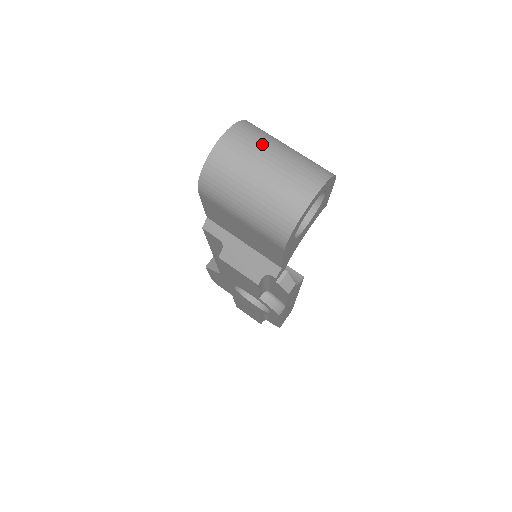
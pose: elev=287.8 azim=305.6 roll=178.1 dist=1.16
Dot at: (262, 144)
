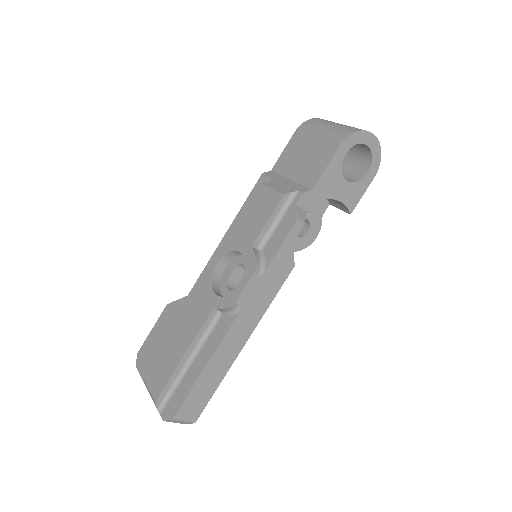
Dot at: occluded
